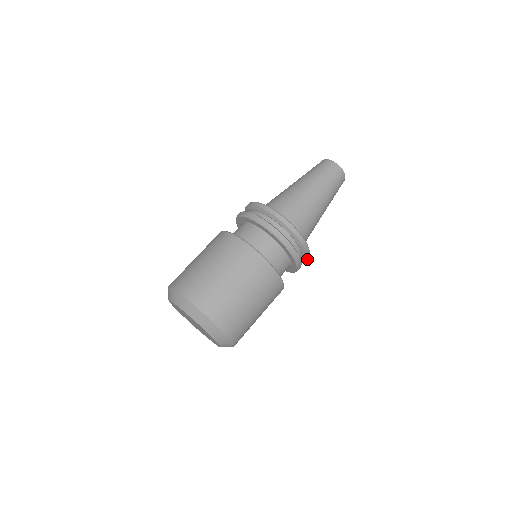
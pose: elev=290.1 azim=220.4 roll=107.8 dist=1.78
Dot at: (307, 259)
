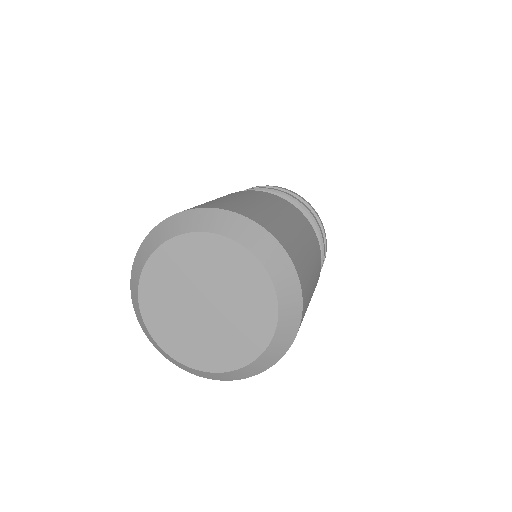
Dot at: (325, 238)
